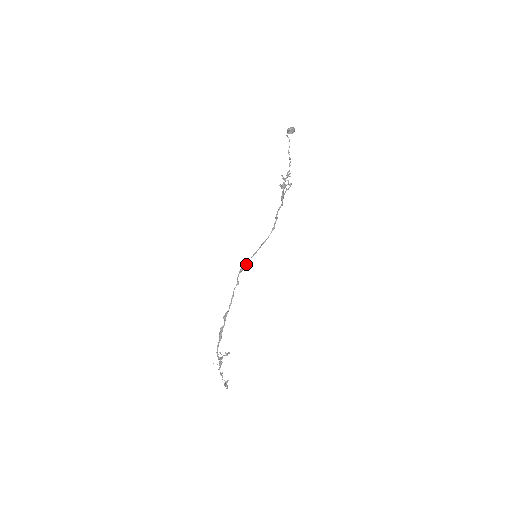
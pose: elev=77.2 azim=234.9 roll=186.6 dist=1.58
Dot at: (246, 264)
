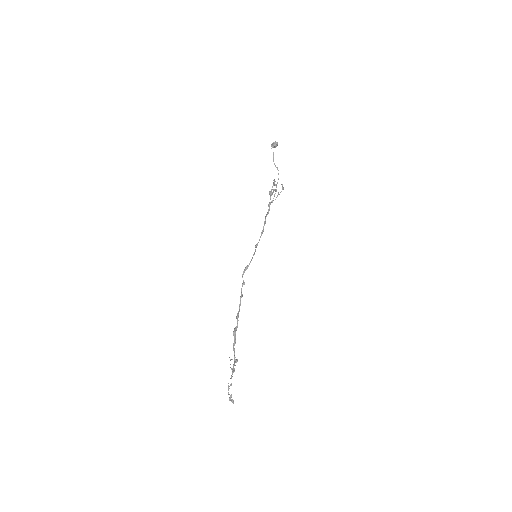
Dot at: occluded
